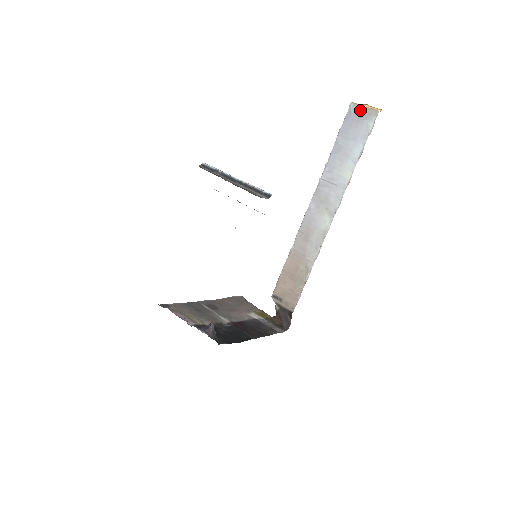
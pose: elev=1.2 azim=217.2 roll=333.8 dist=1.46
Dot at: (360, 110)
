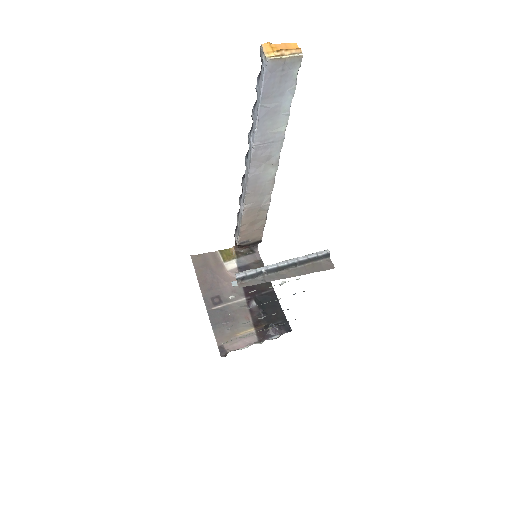
Dot at: (281, 63)
